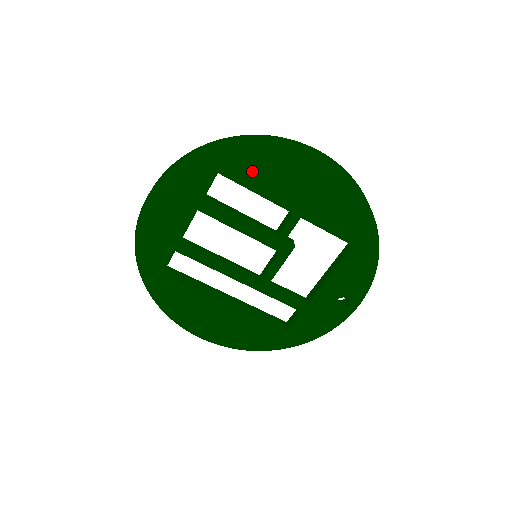
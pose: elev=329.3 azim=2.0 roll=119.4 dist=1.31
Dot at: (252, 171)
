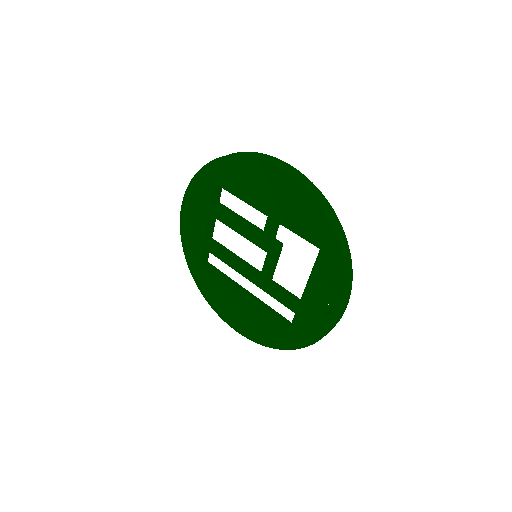
Dot at: (234, 181)
